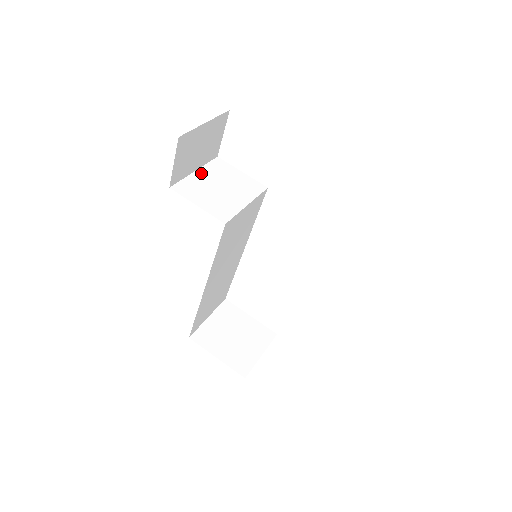
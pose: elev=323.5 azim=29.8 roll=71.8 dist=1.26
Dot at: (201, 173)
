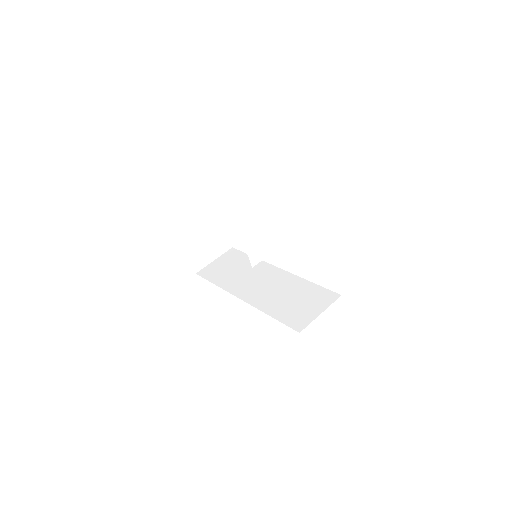
Dot at: (264, 210)
